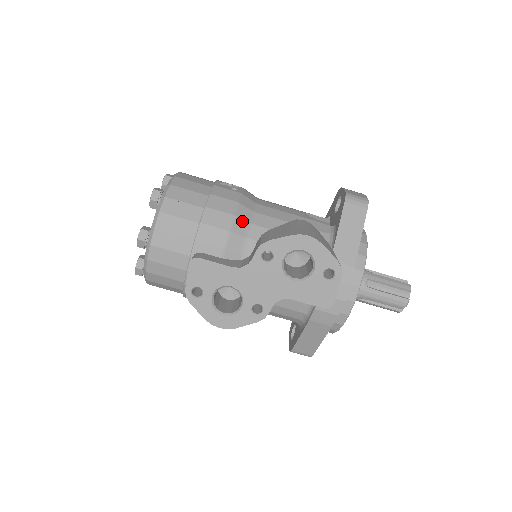
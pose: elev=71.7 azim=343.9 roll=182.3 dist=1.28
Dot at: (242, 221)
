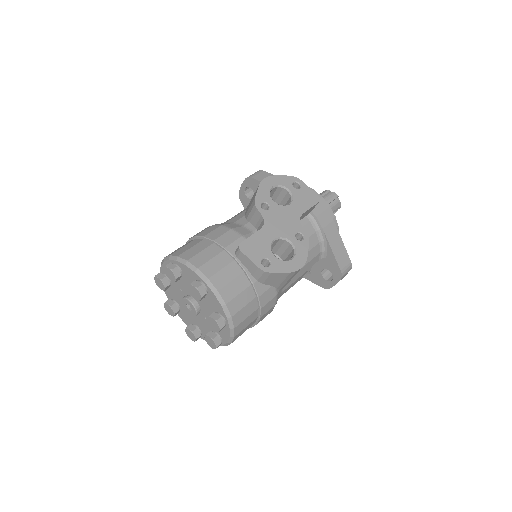
Dot at: (229, 224)
